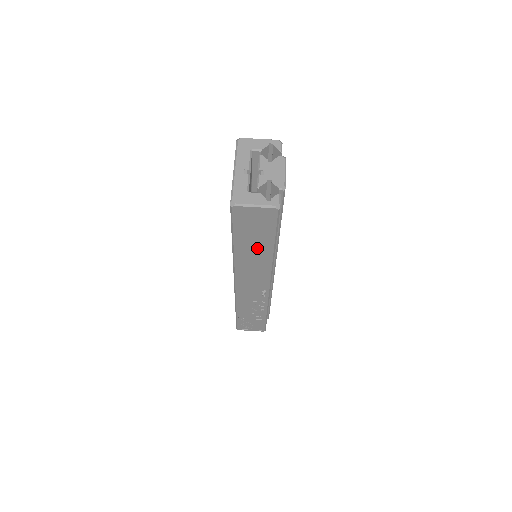
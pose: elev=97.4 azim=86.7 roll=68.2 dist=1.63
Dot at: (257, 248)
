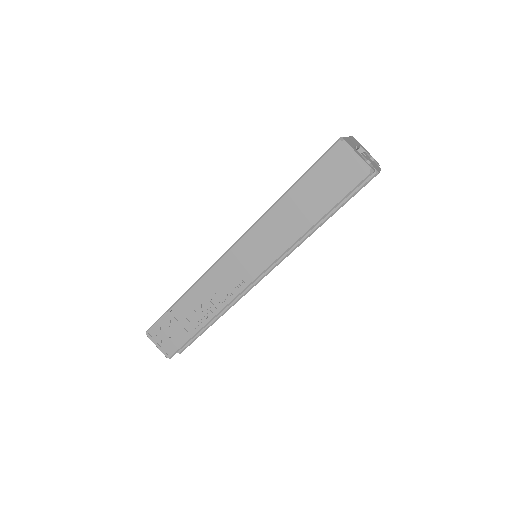
Dot at: (303, 211)
